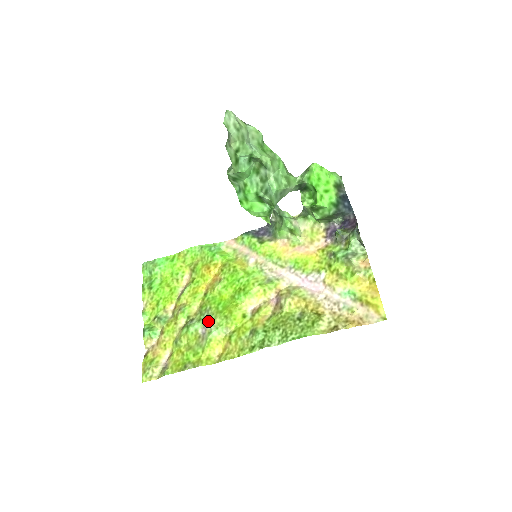
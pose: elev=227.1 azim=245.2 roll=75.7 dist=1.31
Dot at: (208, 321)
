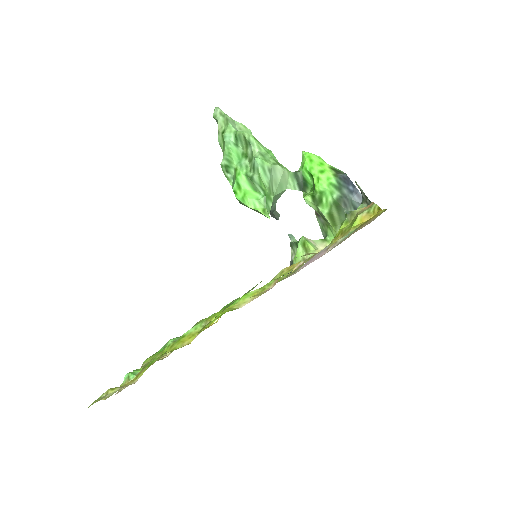
Dot at: occluded
